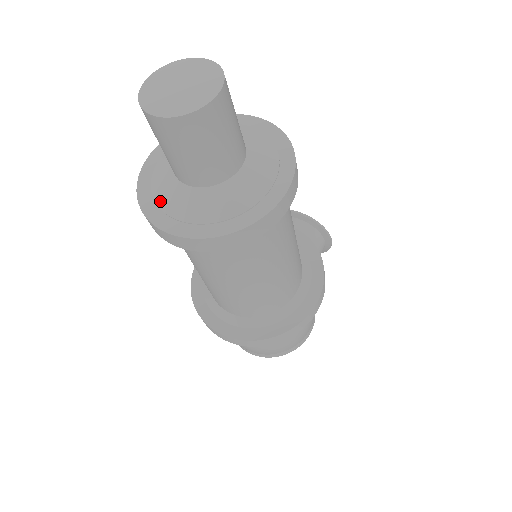
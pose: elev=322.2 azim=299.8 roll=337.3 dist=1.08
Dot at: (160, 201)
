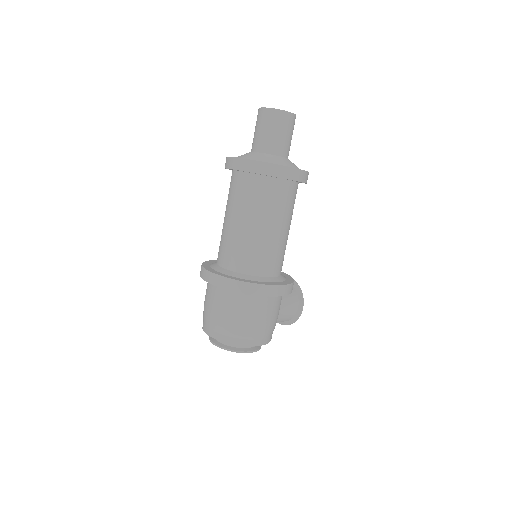
Dot at: occluded
